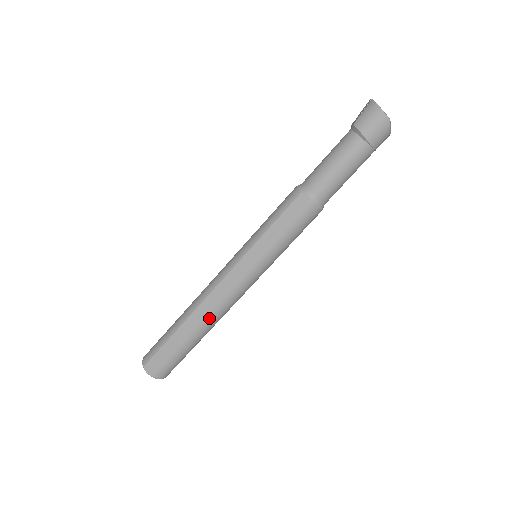
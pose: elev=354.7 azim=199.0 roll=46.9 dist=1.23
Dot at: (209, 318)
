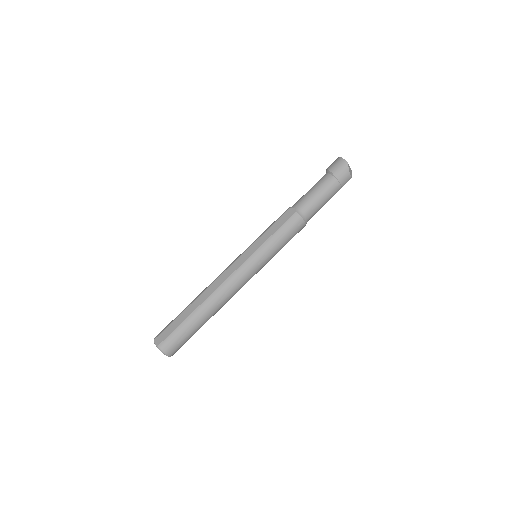
Dot at: (213, 296)
